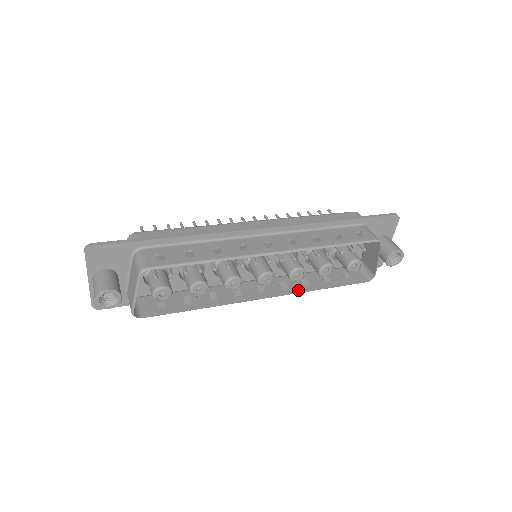
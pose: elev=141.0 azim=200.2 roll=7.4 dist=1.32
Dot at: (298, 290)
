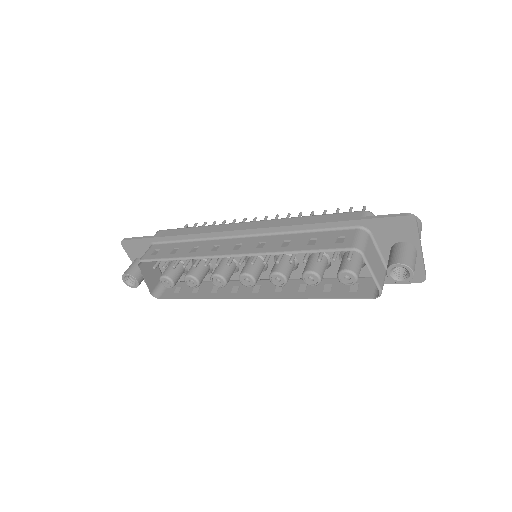
Dot at: (287, 296)
